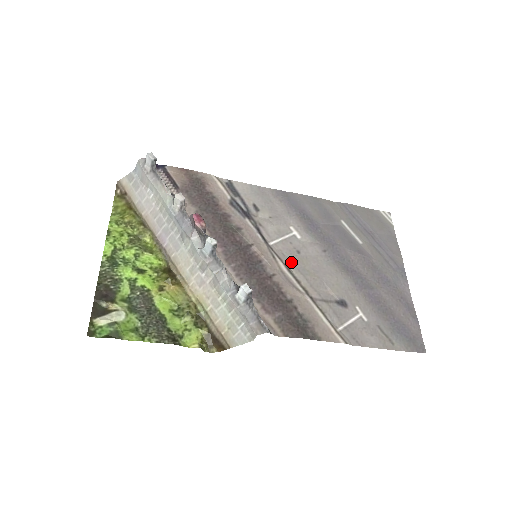
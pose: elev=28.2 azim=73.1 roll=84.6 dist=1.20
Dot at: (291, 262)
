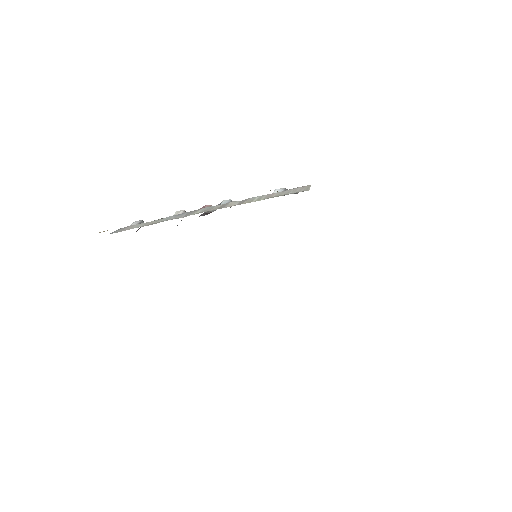
Dot at: occluded
